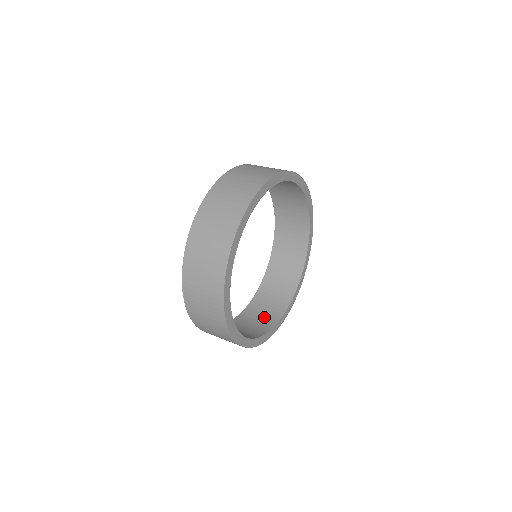
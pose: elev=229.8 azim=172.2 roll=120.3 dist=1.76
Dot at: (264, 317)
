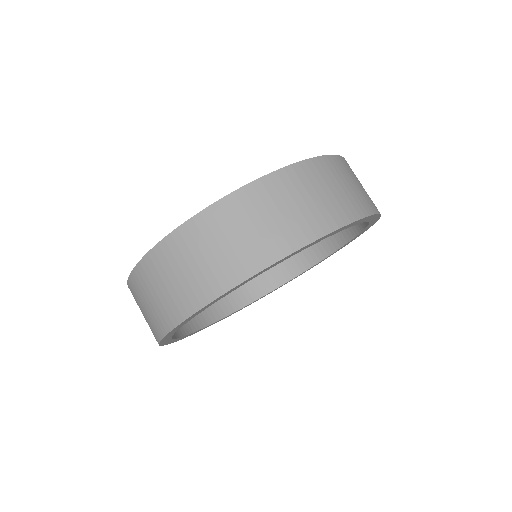
Dot at: (256, 278)
